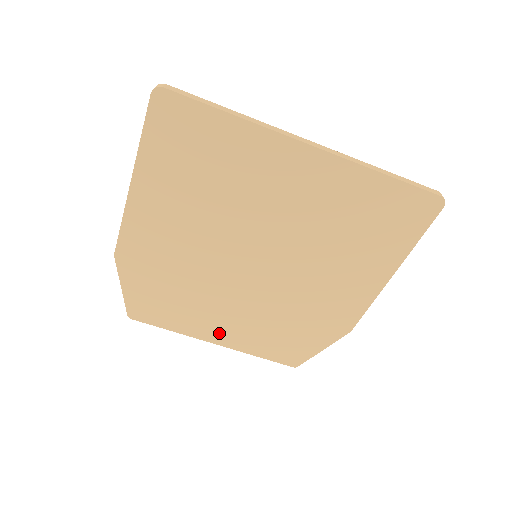
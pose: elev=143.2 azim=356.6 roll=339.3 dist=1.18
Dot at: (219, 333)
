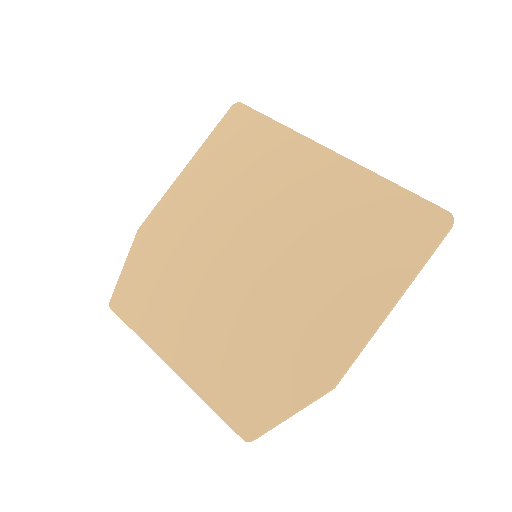
Dot at: (182, 351)
